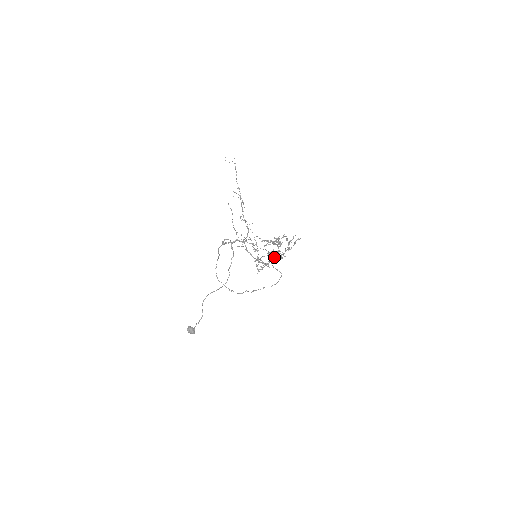
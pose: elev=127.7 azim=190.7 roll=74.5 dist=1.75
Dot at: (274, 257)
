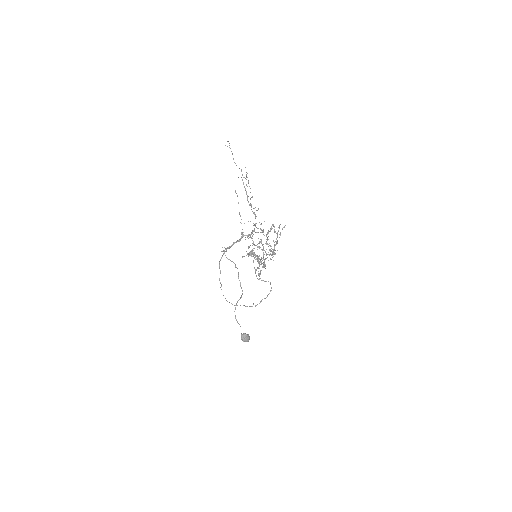
Dot at: (264, 260)
